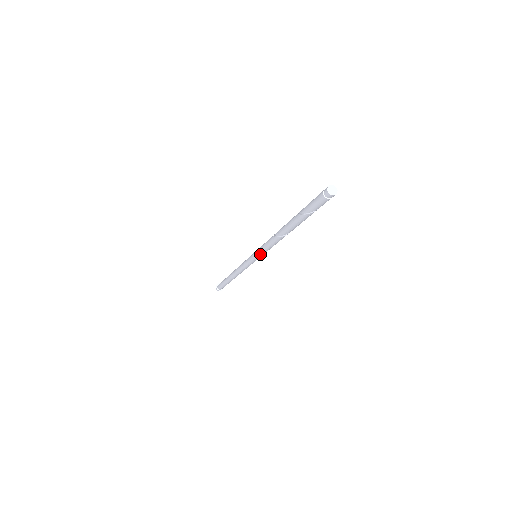
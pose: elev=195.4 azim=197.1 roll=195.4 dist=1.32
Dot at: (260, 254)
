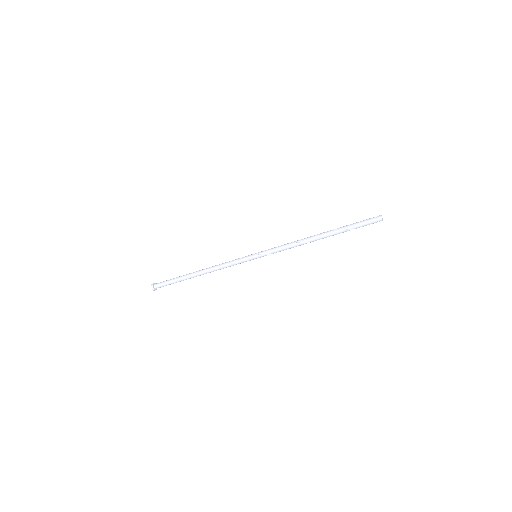
Dot at: occluded
